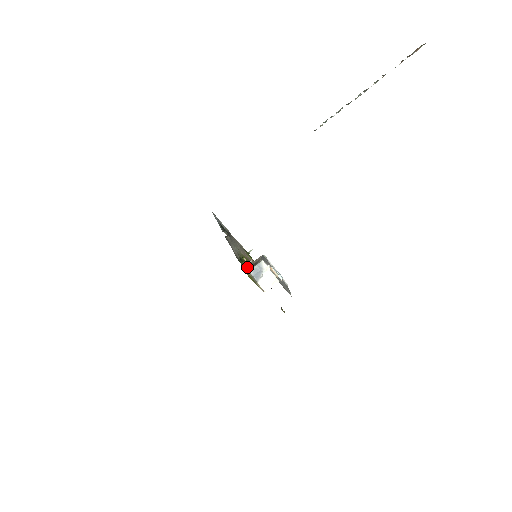
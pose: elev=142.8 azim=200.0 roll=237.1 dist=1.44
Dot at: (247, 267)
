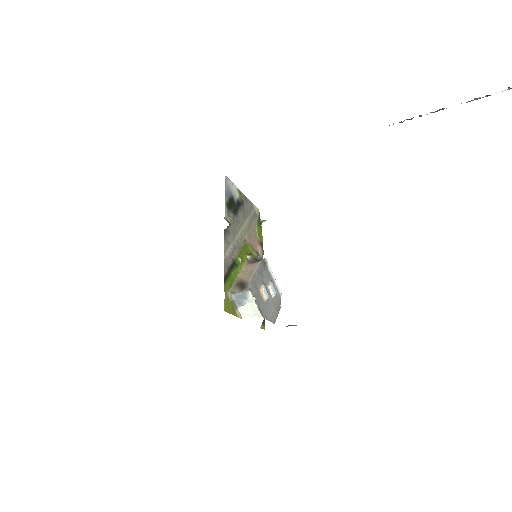
Dot at: (234, 281)
